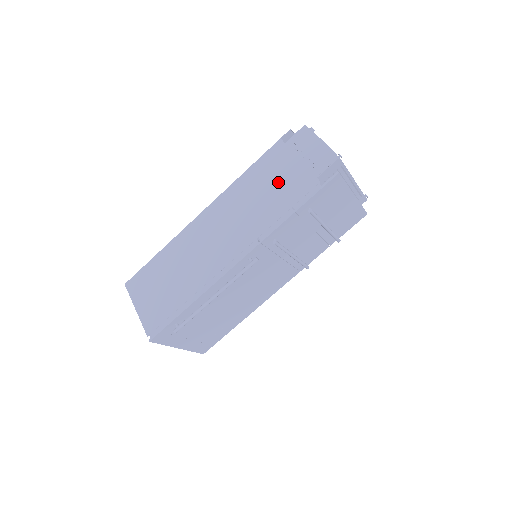
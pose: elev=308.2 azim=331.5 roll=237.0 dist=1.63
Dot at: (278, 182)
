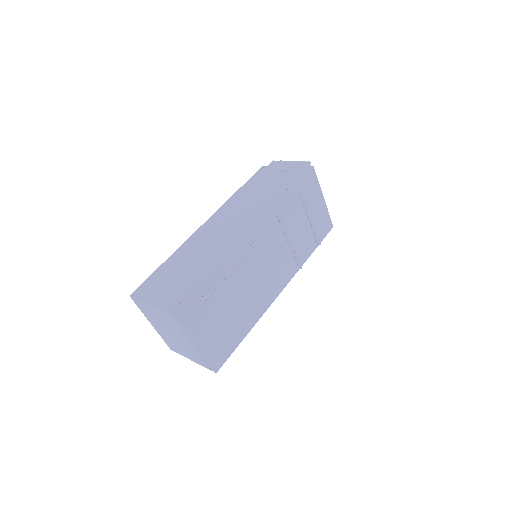
Dot at: (266, 187)
